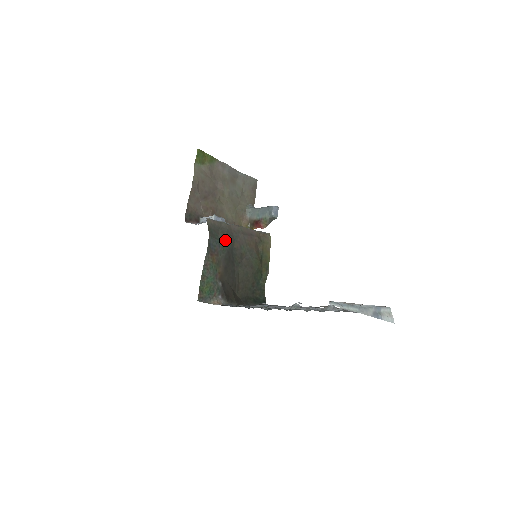
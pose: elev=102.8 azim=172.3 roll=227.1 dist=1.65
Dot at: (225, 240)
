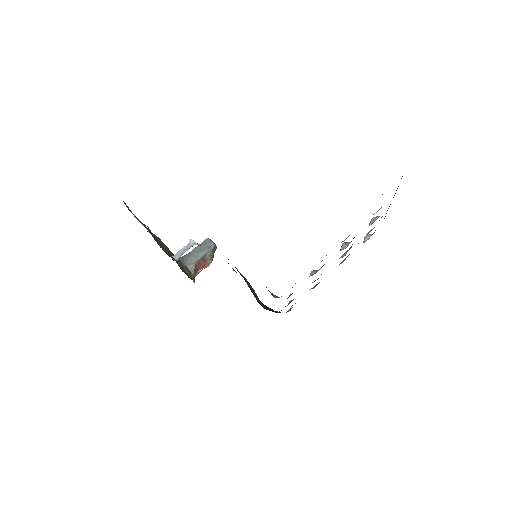
Dot at: occluded
